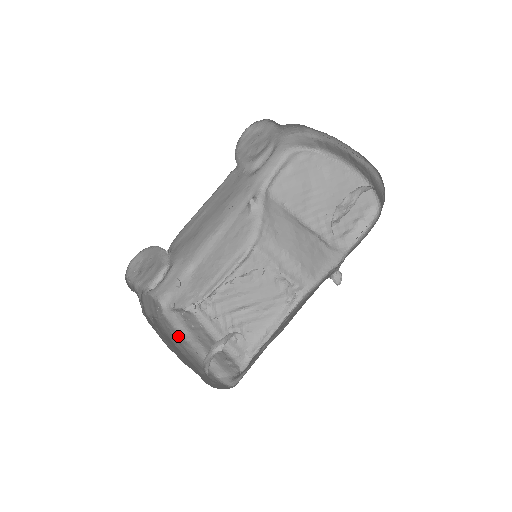
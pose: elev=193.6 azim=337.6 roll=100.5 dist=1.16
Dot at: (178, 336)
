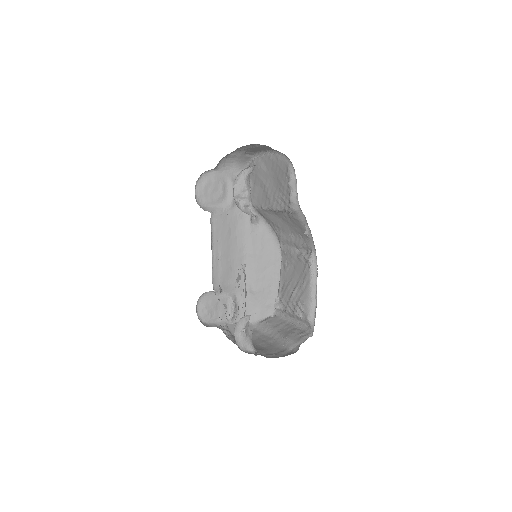
Dot at: (265, 337)
